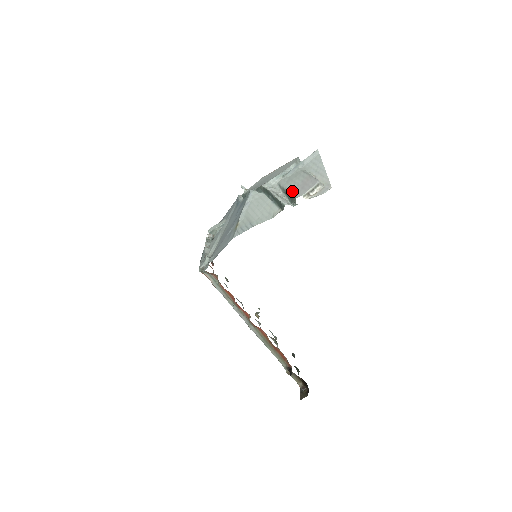
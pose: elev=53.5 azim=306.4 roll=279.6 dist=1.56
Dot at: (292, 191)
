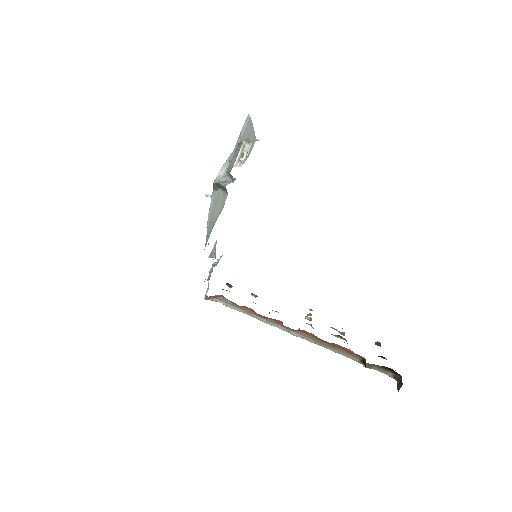
Dot at: (230, 169)
